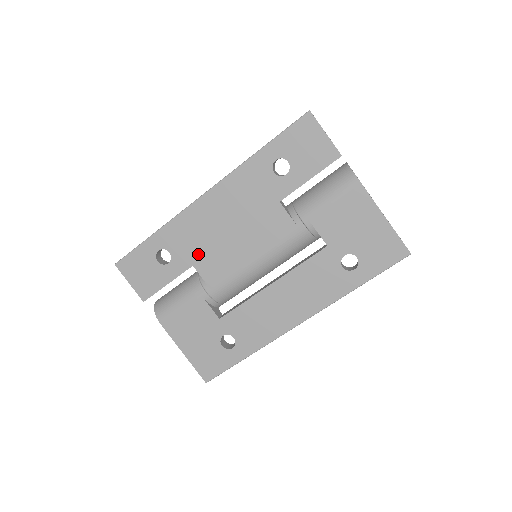
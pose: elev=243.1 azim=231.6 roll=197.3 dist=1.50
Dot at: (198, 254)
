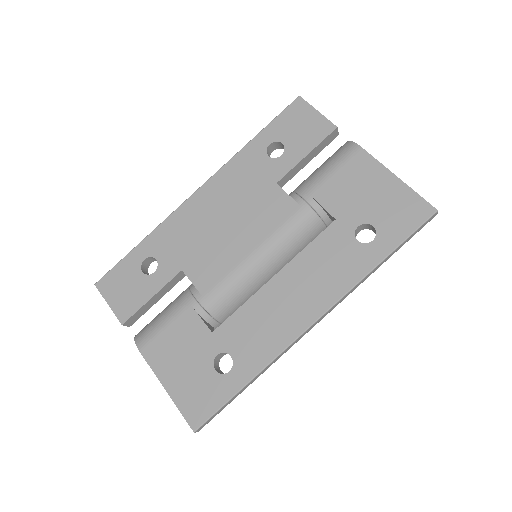
Dot at: (188, 256)
